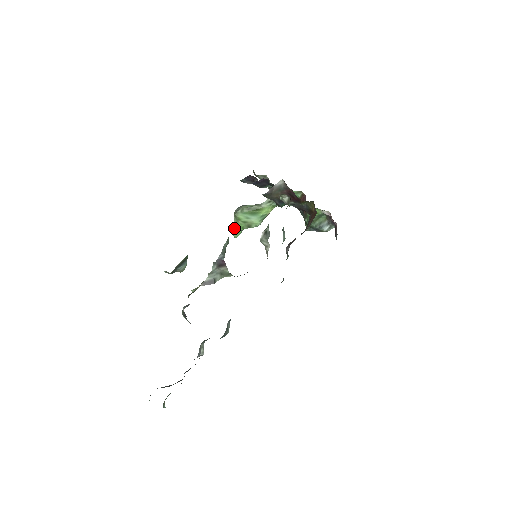
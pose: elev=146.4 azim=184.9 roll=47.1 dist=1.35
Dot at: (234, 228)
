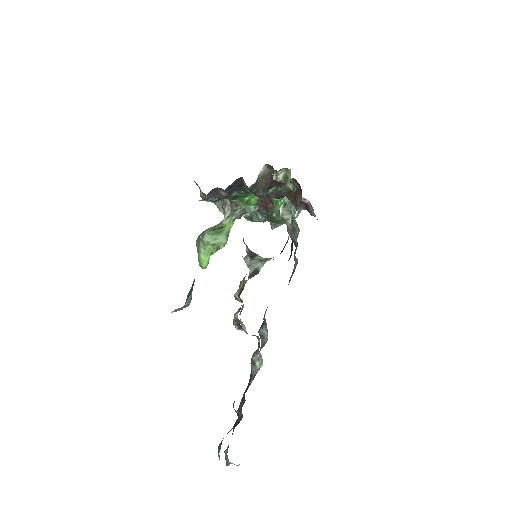
Dot at: (202, 257)
